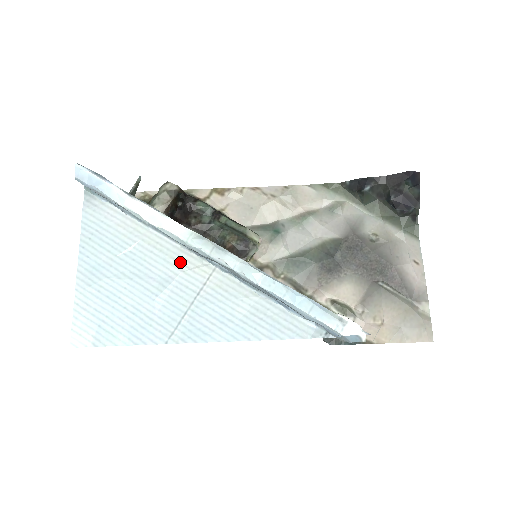
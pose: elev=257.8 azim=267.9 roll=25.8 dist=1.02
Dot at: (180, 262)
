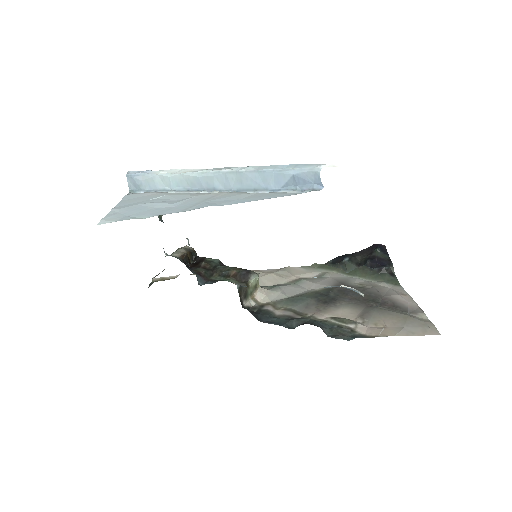
Dot at: (196, 195)
